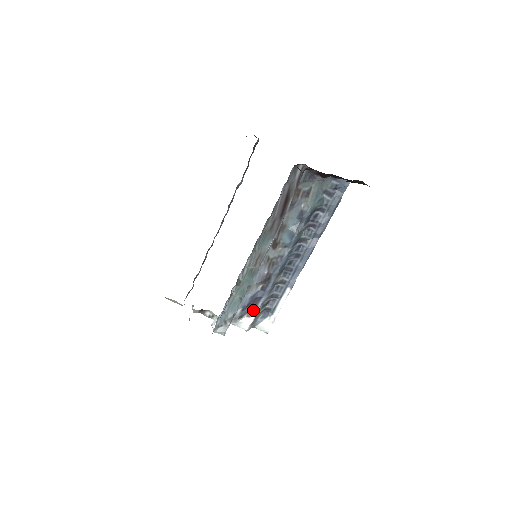
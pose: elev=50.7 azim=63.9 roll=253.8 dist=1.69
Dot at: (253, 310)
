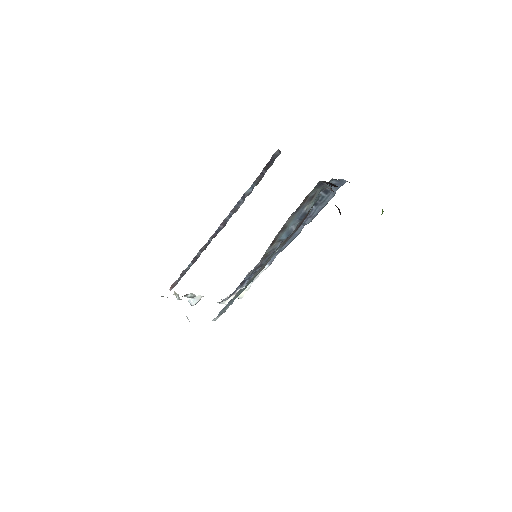
Dot at: (237, 290)
